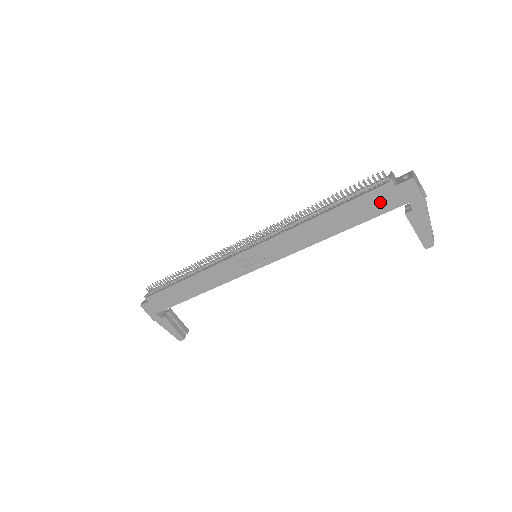
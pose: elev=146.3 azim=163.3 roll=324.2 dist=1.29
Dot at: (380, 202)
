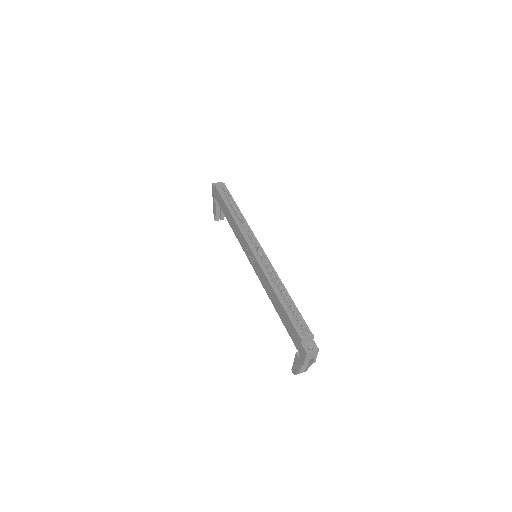
Dot at: (294, 335)
